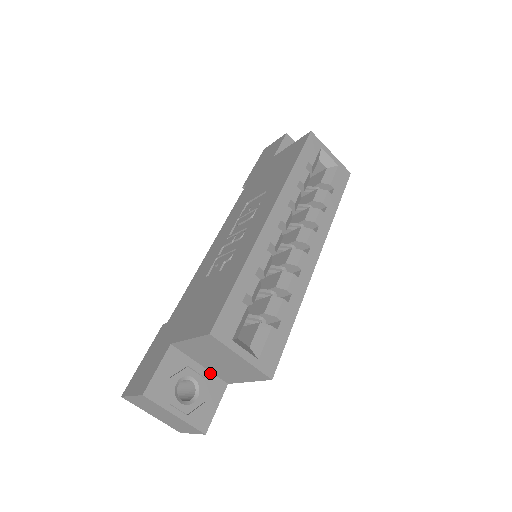
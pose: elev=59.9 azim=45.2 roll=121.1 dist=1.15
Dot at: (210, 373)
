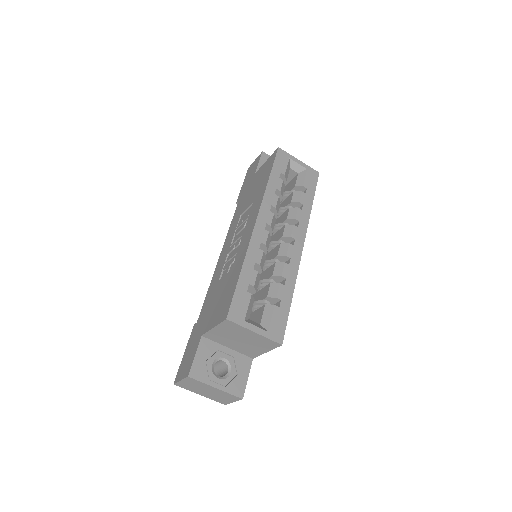
Dot at: (237, 353)
